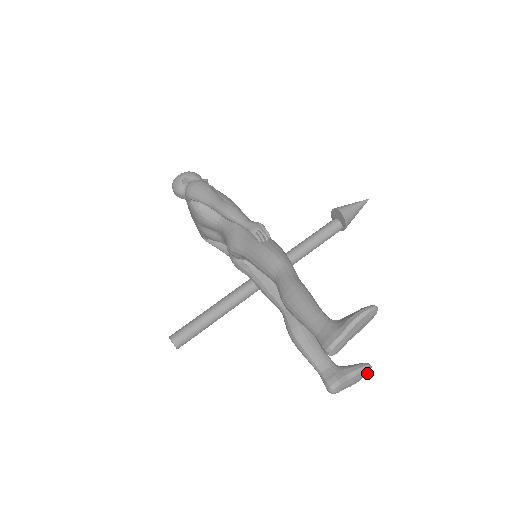
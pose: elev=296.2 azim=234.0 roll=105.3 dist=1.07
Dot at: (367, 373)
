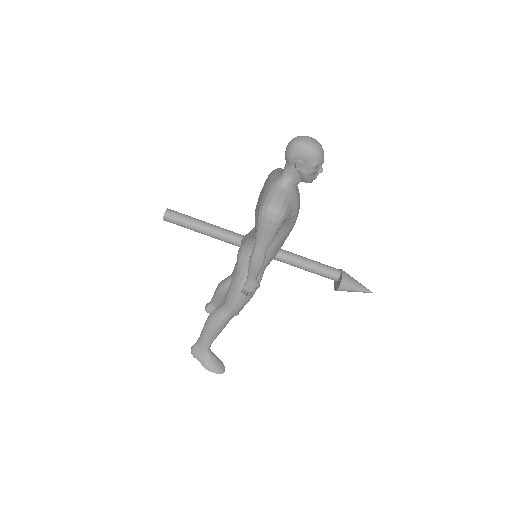
Dot at: occluded
